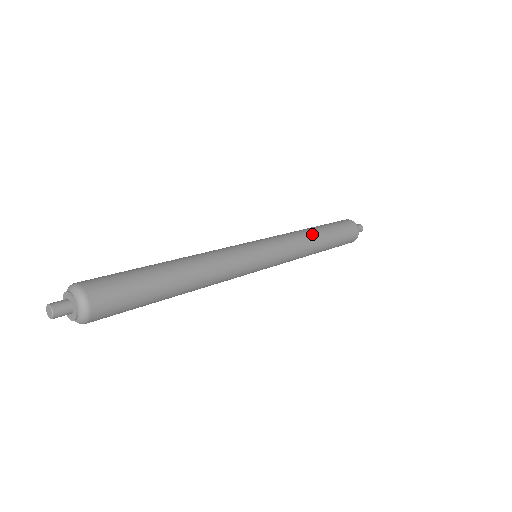
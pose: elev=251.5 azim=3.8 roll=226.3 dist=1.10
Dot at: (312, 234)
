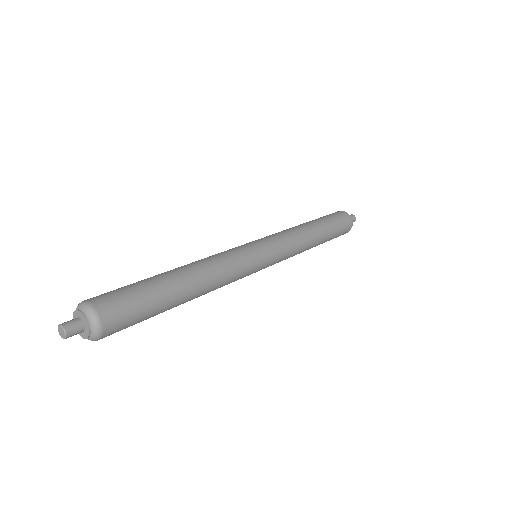
Dot at: (311, 232)
